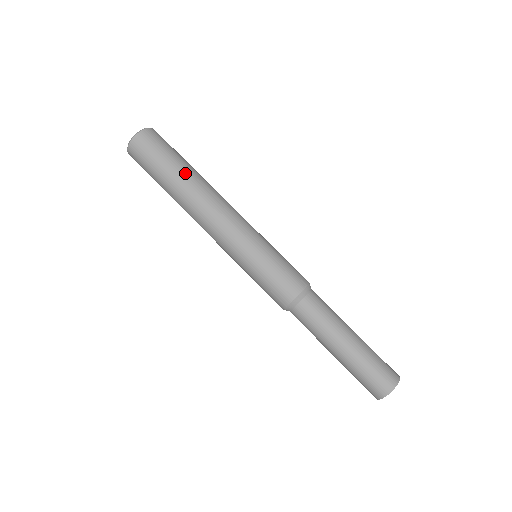
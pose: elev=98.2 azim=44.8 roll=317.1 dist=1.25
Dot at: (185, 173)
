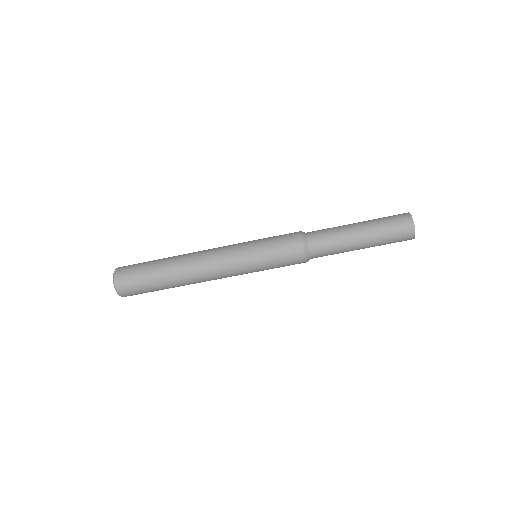
Dot at: (164, 265)
